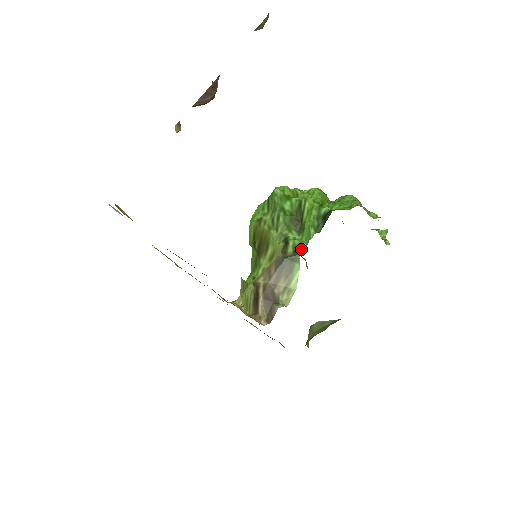
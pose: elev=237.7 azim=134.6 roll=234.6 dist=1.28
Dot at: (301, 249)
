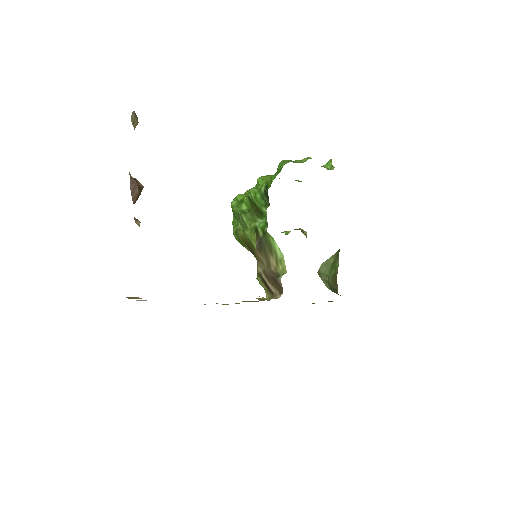
Dot at: (266, 227)
